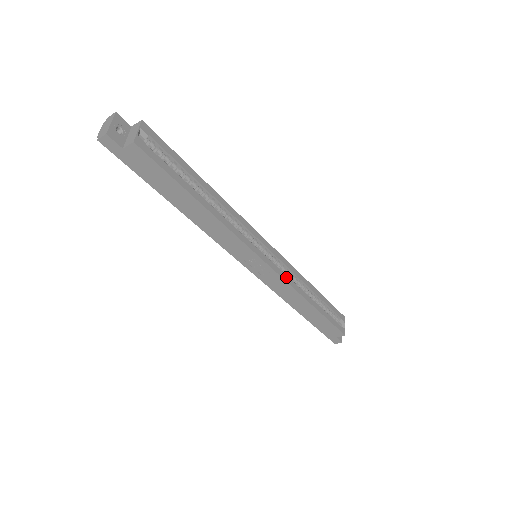
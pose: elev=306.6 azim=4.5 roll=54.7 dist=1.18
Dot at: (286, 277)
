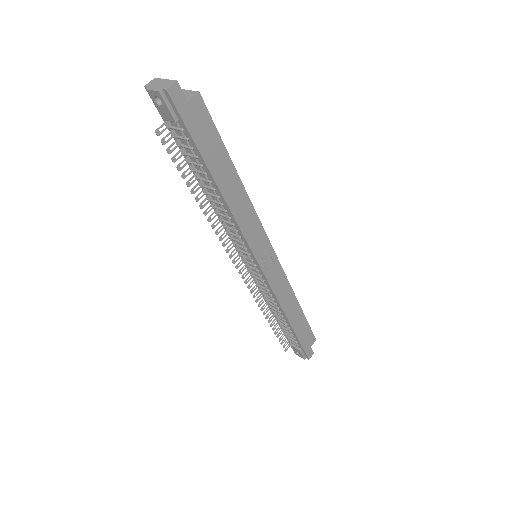
Dot at: occluded
